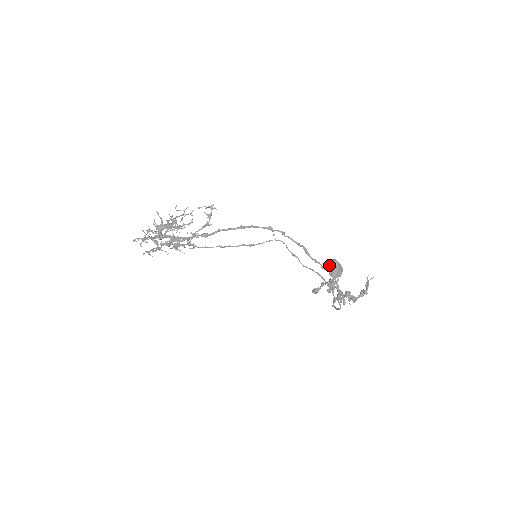
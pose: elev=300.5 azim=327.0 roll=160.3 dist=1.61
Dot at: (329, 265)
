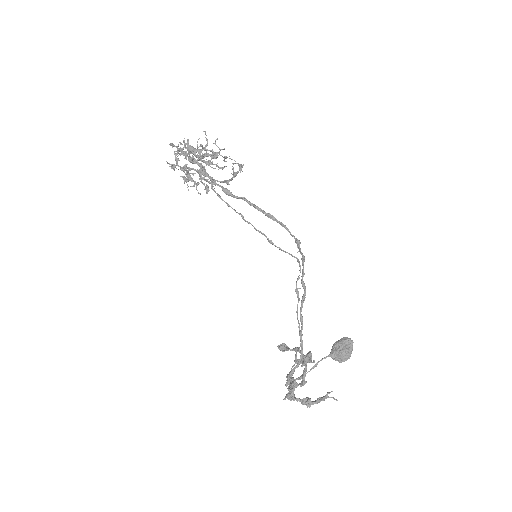
Dot at: (340, 339)
